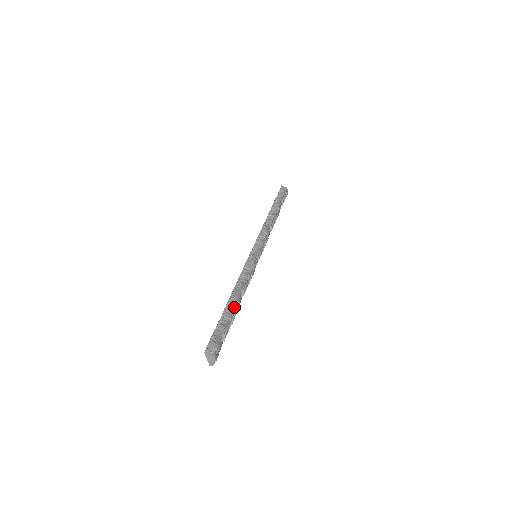
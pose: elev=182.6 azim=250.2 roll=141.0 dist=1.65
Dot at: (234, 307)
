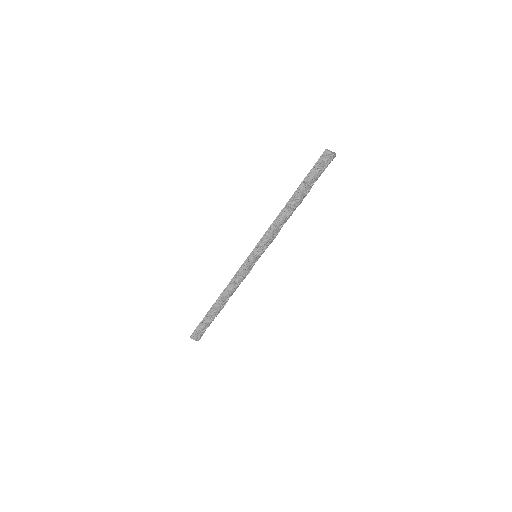
Dot at: (217, 309)
